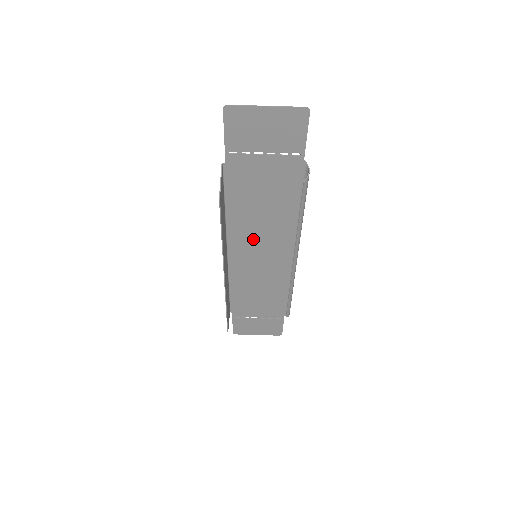
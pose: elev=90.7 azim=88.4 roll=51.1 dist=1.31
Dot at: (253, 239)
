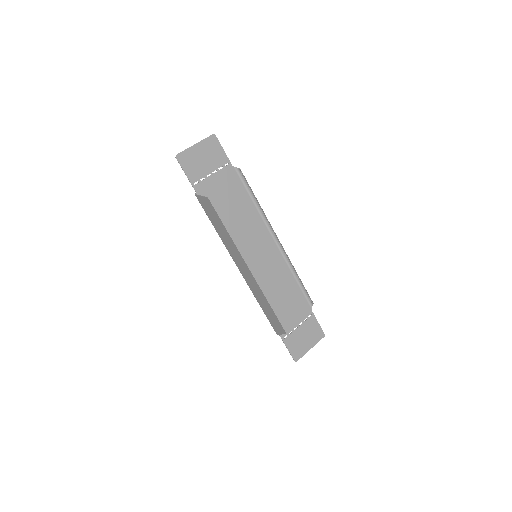
Dot at: (245, 244)
